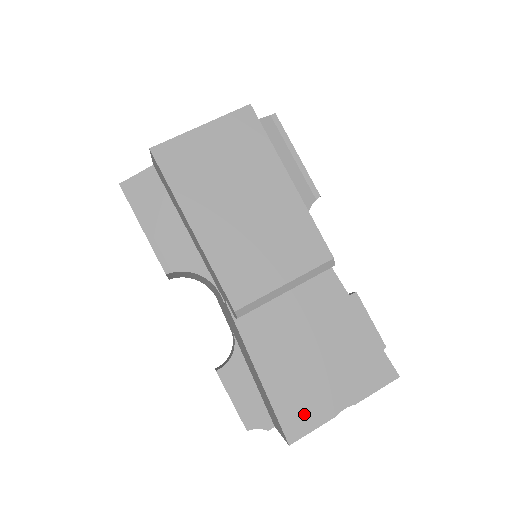
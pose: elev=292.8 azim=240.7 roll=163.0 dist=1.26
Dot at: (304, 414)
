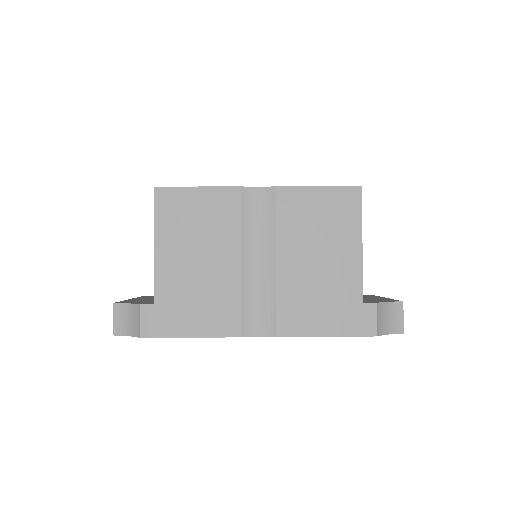
Dot at: occluded
